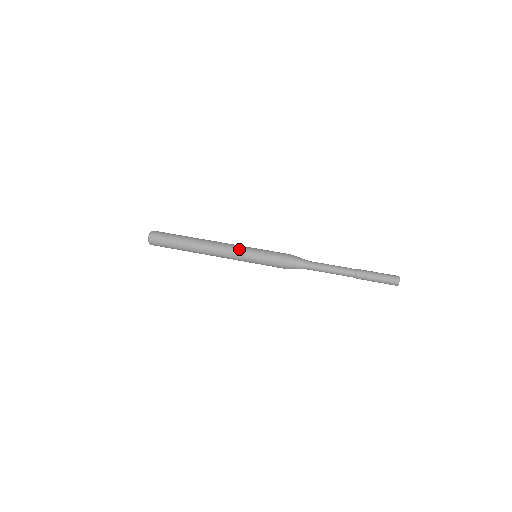
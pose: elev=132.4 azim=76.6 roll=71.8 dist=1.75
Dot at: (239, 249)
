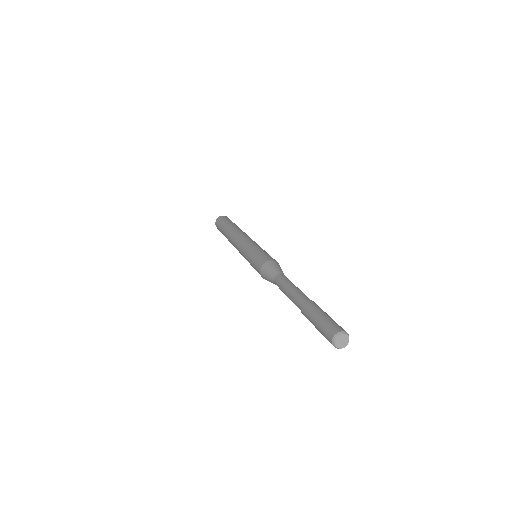
Dot at: (246, 242)
